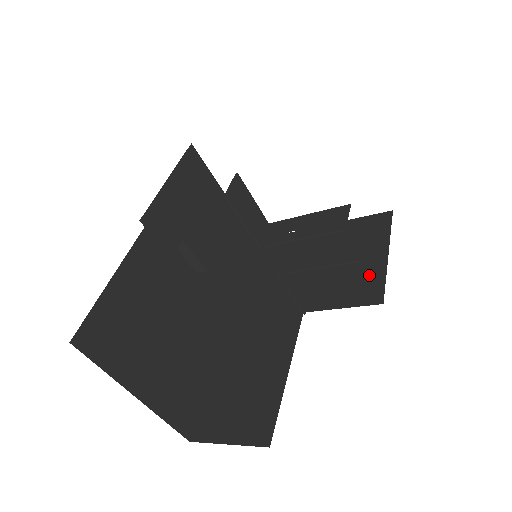
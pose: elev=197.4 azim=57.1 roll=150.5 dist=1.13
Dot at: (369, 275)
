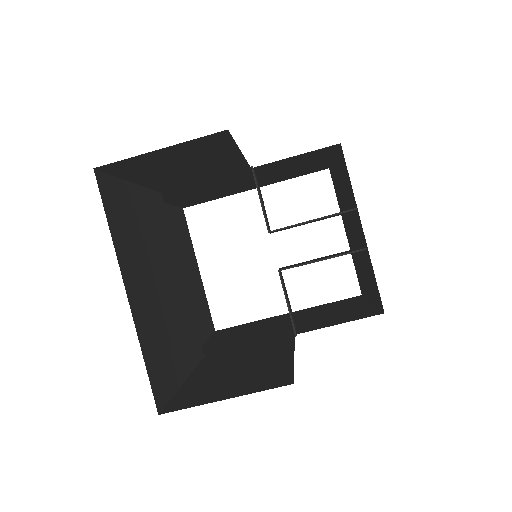
Dot at: (359, 311)
